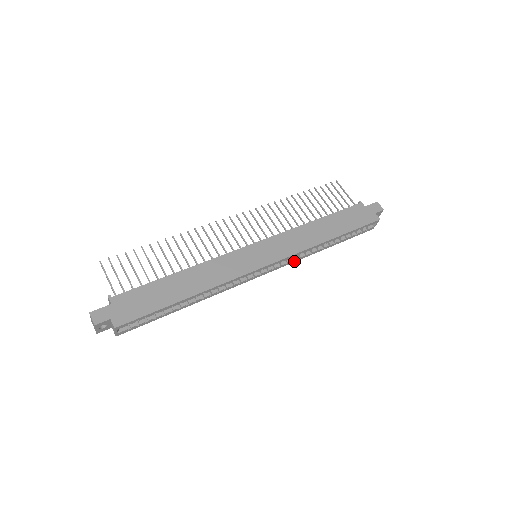
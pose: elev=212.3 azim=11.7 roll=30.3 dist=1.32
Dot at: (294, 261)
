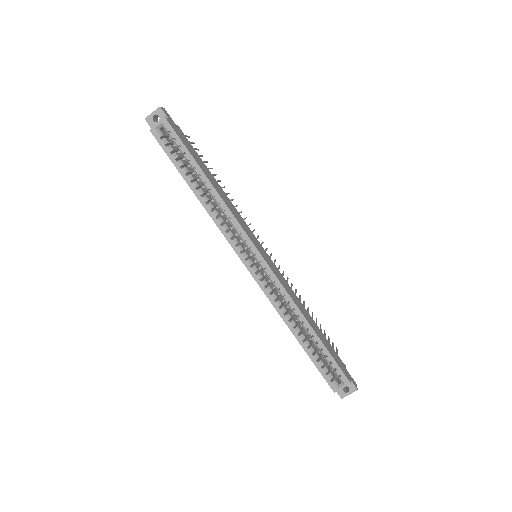
Dot at: (270, 298)
